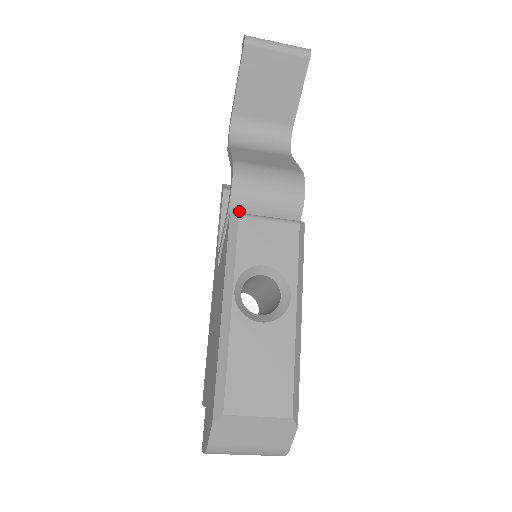
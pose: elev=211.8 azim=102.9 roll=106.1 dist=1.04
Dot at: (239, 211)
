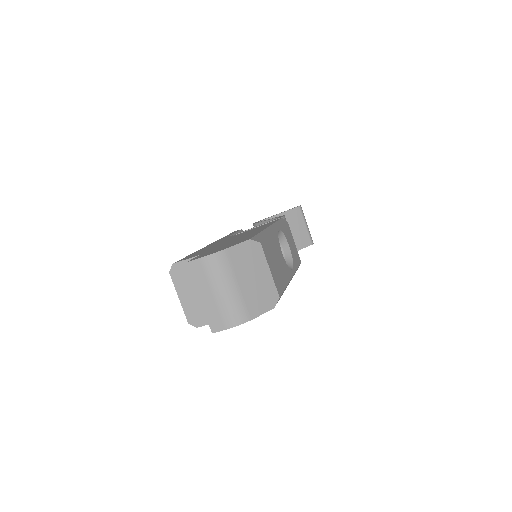
Dot at: occluded
